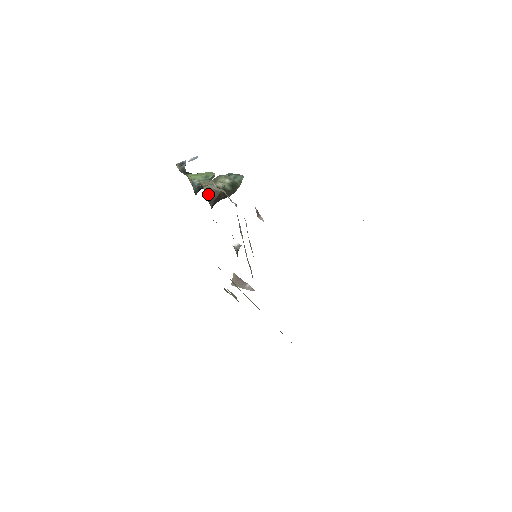
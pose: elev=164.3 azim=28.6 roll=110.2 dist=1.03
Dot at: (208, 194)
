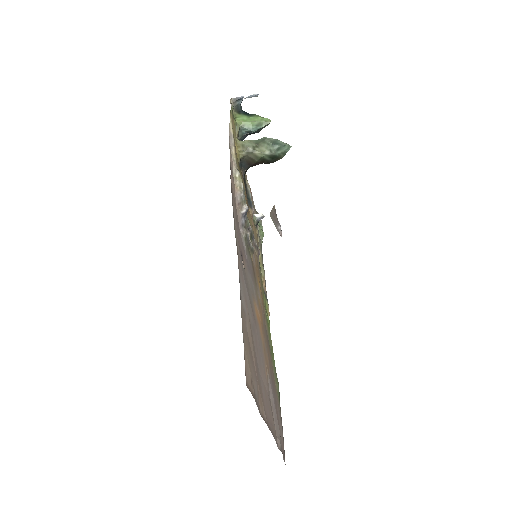
Dot at: (244, 160)
